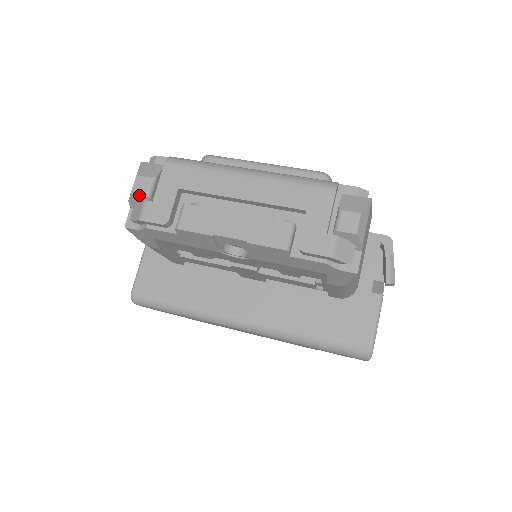
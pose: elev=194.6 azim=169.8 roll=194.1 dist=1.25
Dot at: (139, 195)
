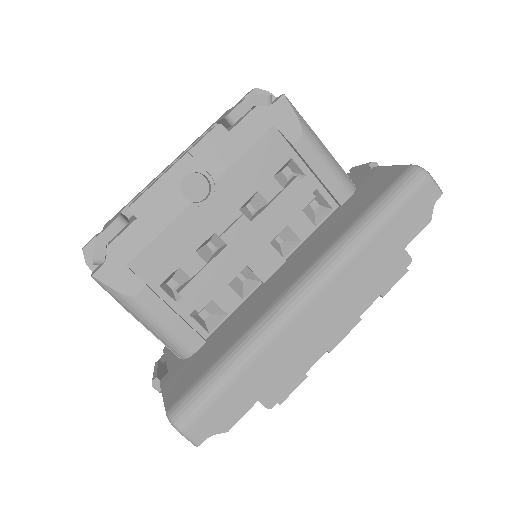
Dot at: (90, 242)
